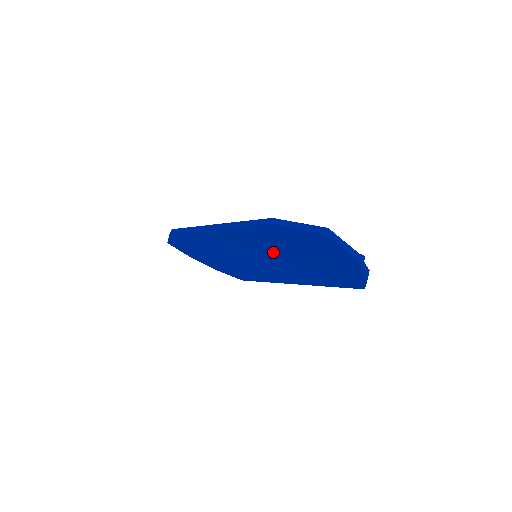
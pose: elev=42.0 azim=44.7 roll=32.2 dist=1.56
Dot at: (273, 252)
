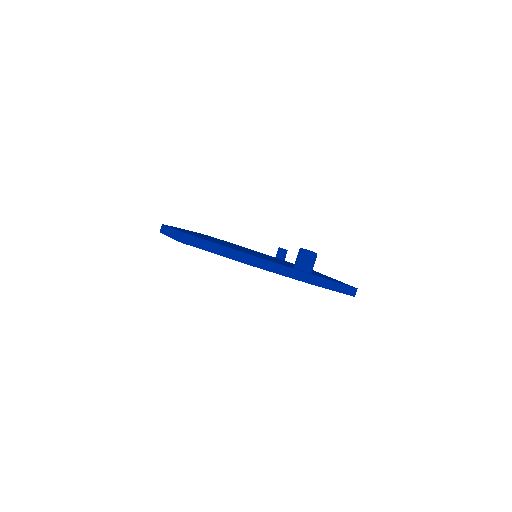
Dot at: occluded
